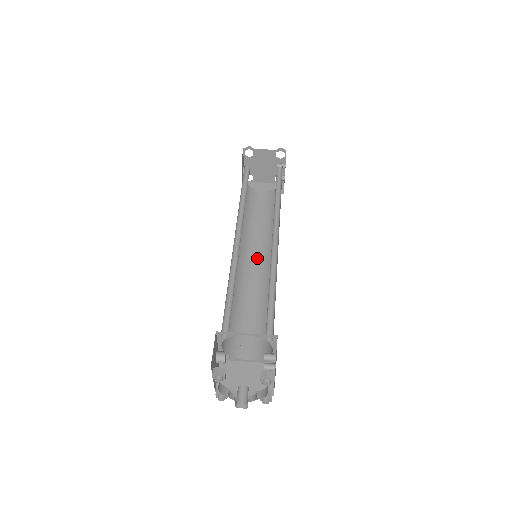
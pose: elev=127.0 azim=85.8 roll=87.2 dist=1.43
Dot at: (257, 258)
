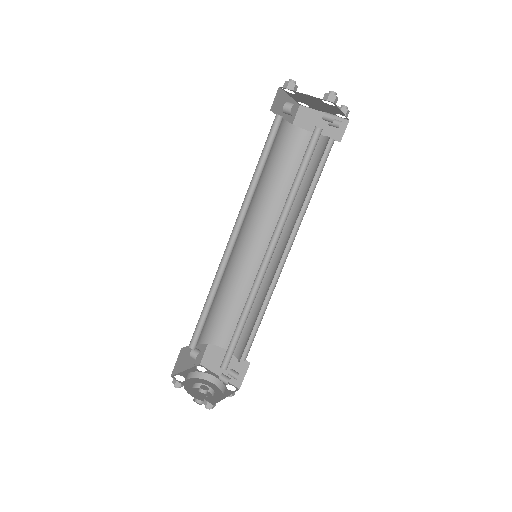
Dot at: occluded
